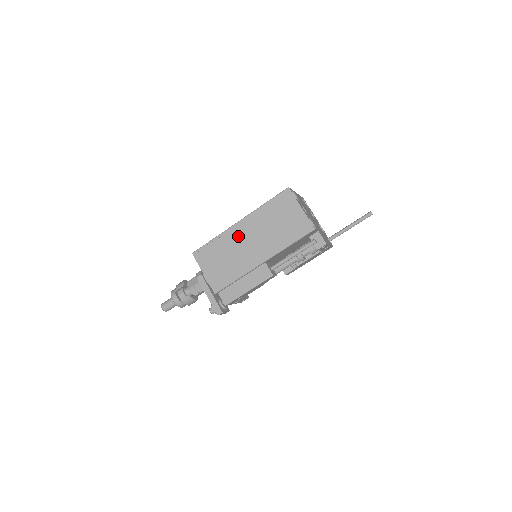
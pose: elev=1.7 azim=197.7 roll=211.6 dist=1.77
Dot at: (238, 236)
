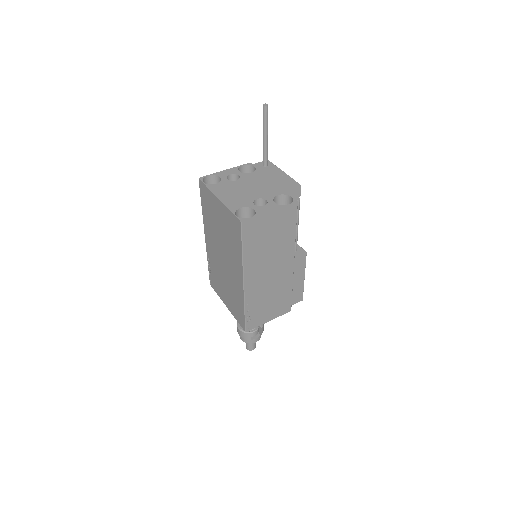
Dot at: (257, 285)
